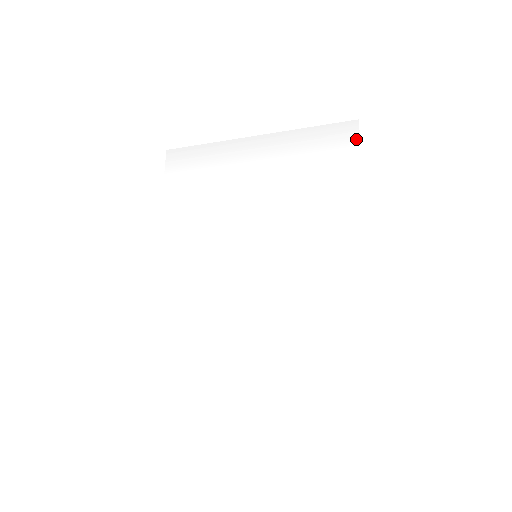
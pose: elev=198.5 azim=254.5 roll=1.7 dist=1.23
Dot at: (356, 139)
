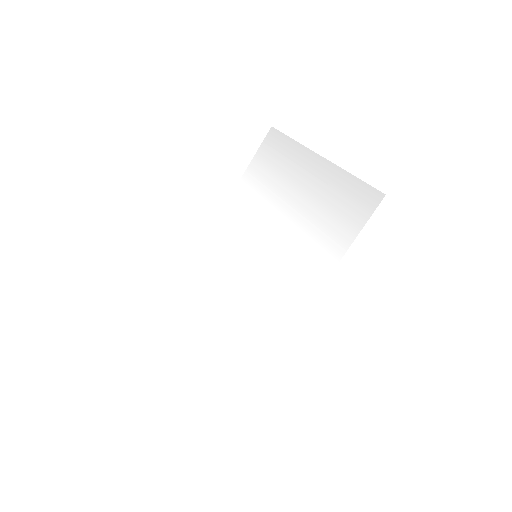
Dot at: (369, 213)
